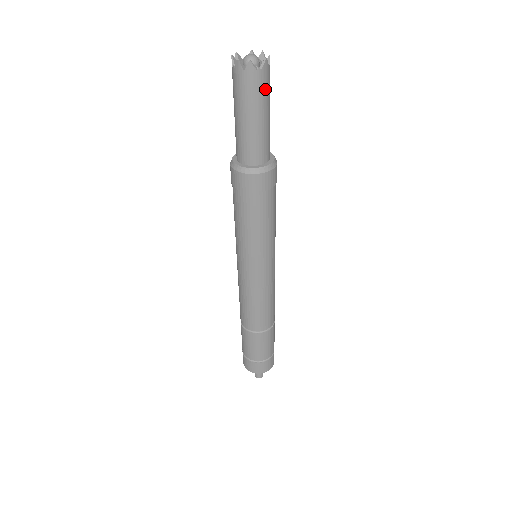
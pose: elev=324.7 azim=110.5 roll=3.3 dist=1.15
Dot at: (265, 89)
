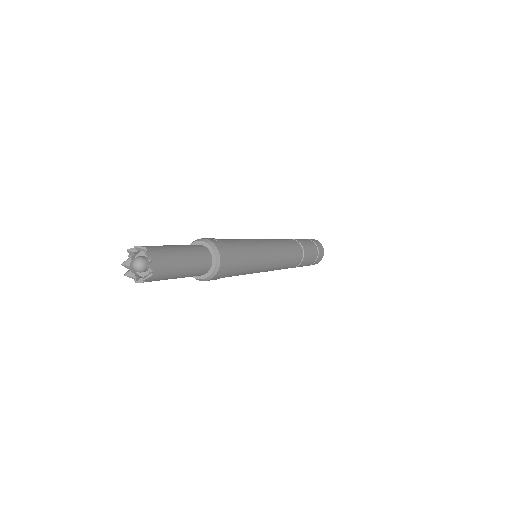
Dot at: occluded
